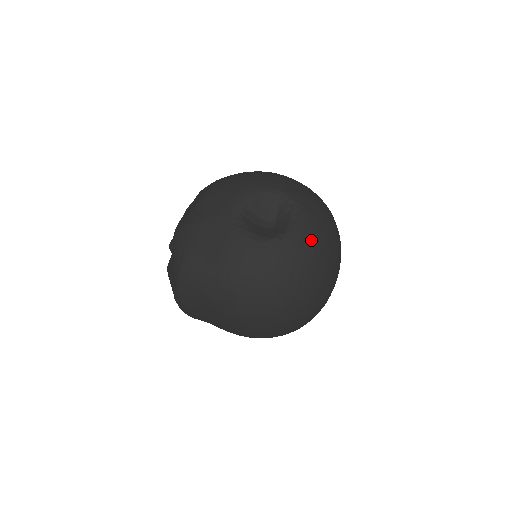
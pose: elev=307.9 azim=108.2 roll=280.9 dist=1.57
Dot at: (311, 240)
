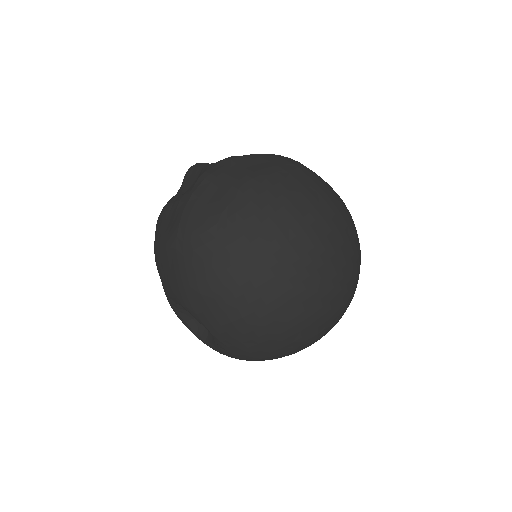
Dot at: occluded
